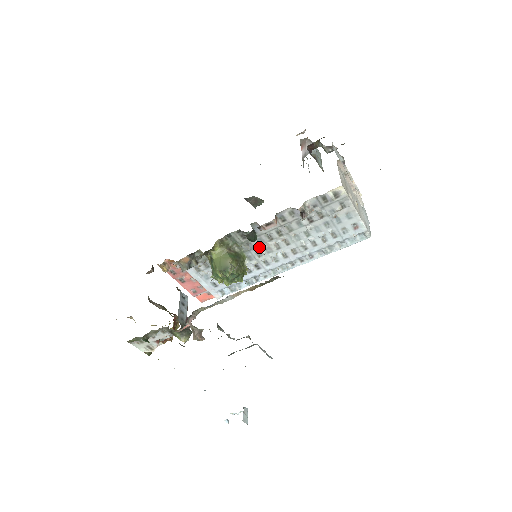
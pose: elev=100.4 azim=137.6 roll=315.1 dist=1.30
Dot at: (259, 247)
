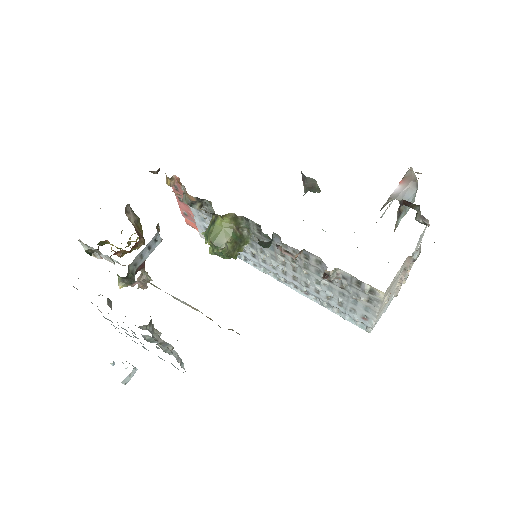
Dot at: (267, 249)
